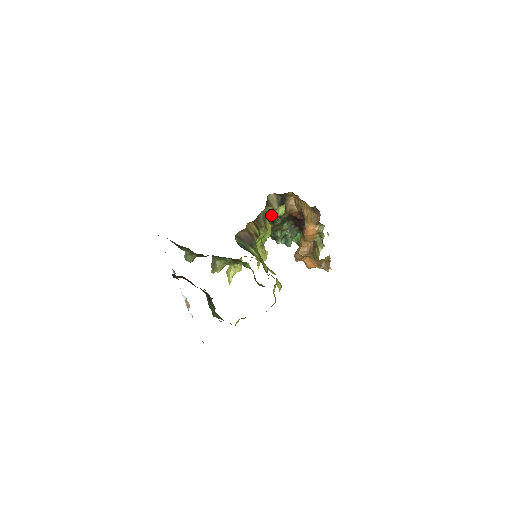
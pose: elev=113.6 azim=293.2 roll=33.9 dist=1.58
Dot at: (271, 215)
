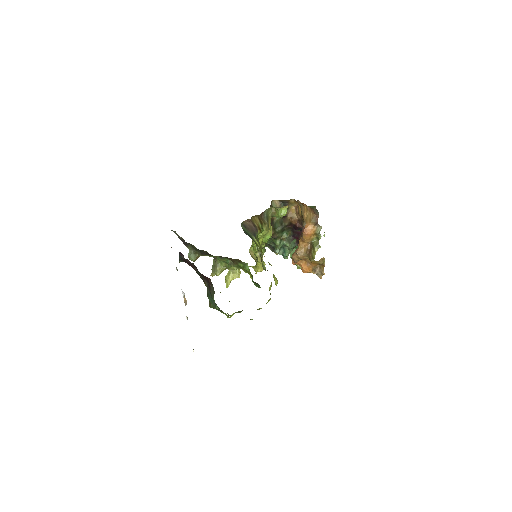
Dot at: (273, 220)
